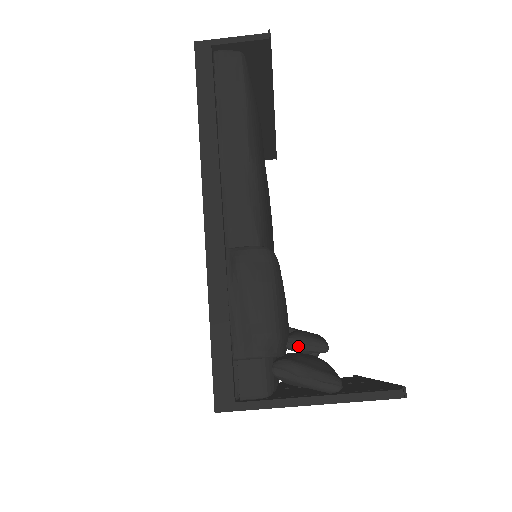
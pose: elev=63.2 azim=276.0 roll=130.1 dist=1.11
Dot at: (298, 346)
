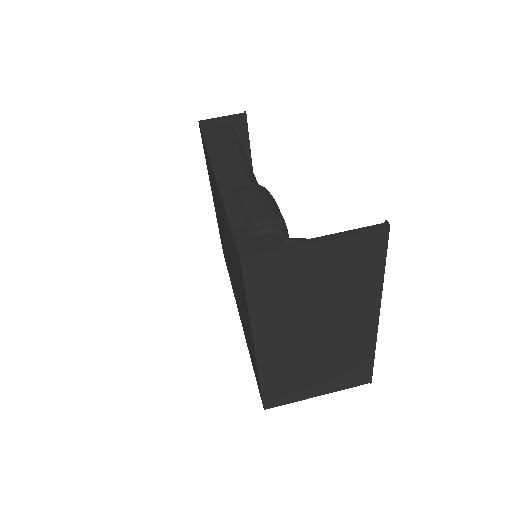
Dot at: occluded
